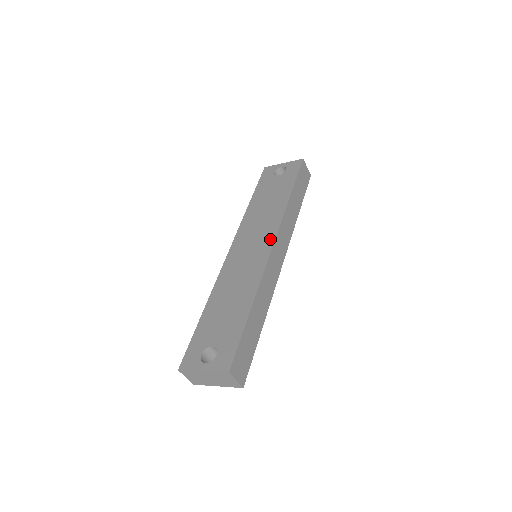
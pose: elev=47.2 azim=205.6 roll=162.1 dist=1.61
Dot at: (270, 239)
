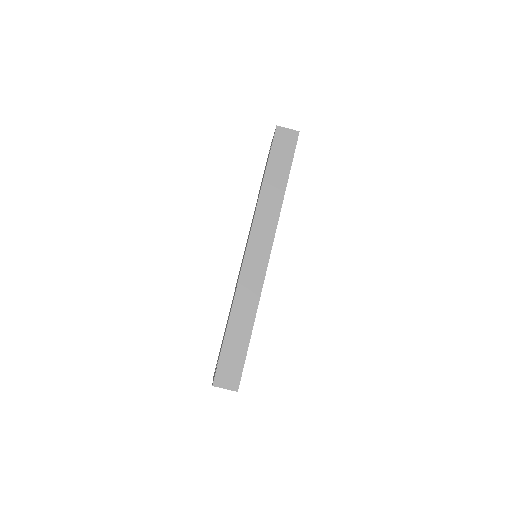
Dot at: (247, 242)
